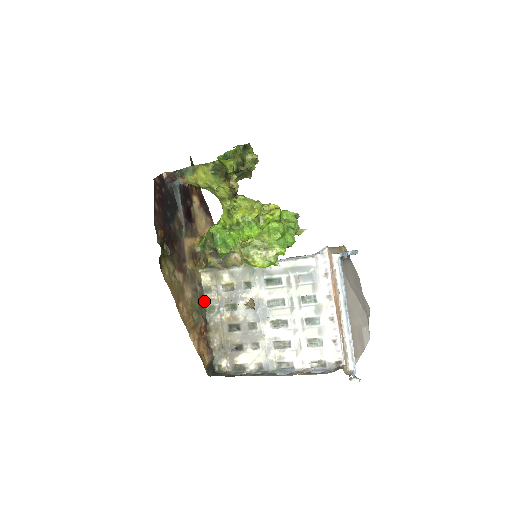
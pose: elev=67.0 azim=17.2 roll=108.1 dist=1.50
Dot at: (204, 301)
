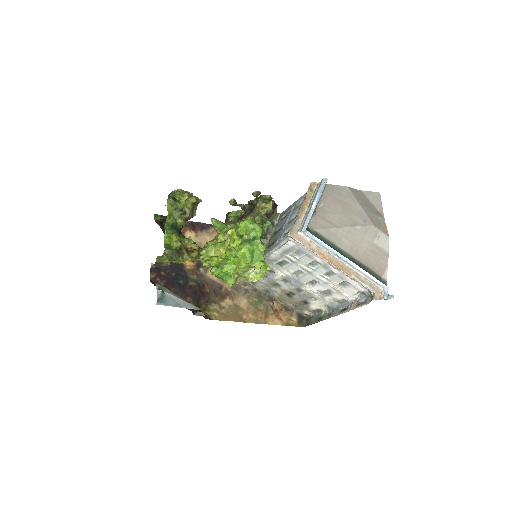
Dot at: (259, 289)
